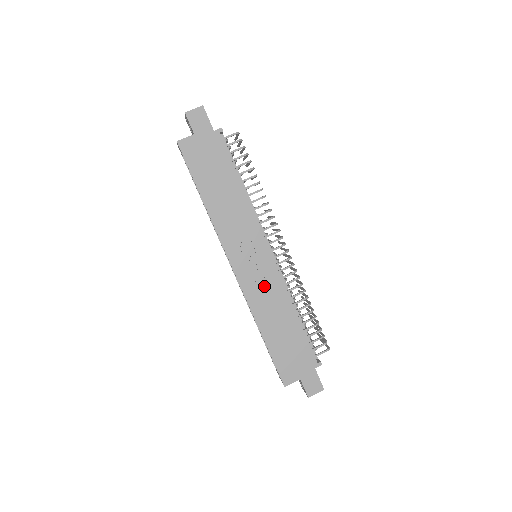
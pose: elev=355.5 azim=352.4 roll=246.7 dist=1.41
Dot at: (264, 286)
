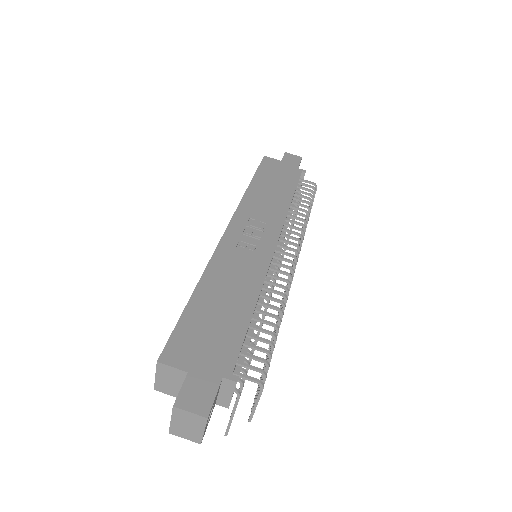
Dot at: (244, 259)
